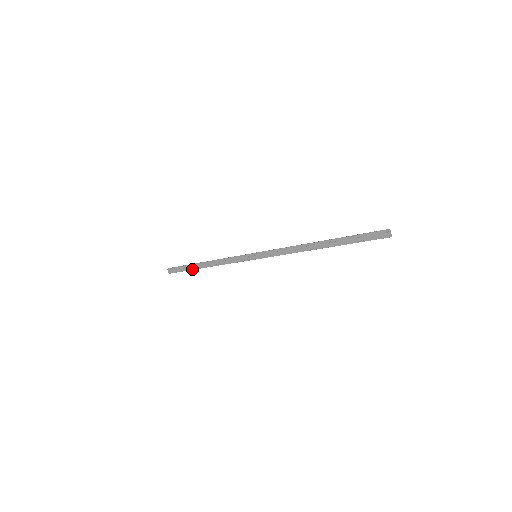
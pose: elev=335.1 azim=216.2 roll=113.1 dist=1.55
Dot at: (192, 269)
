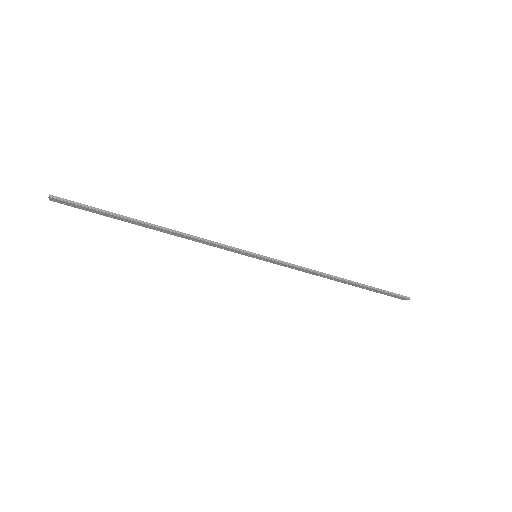
Dot at: occluded
